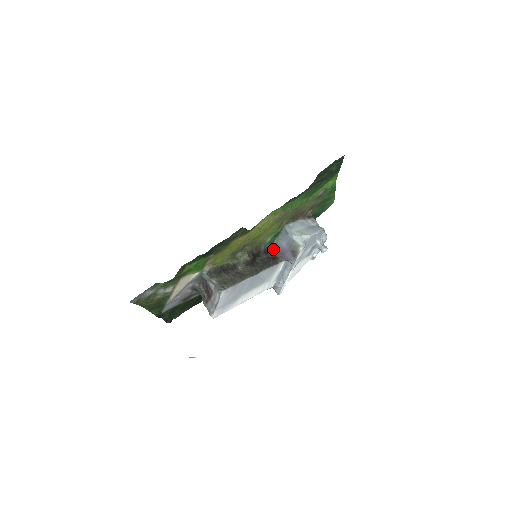
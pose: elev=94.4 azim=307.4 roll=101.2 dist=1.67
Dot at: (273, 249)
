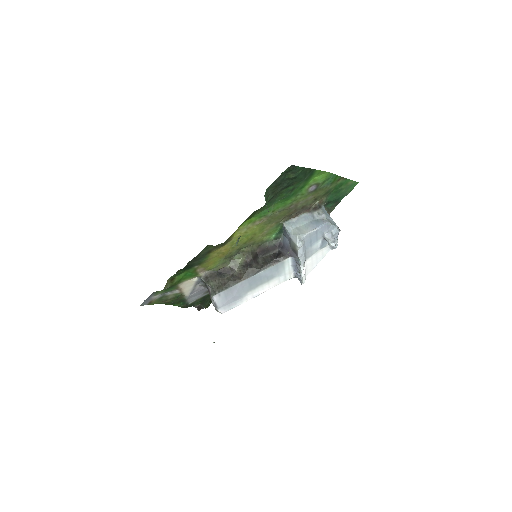
Dot at: (280, 245)
